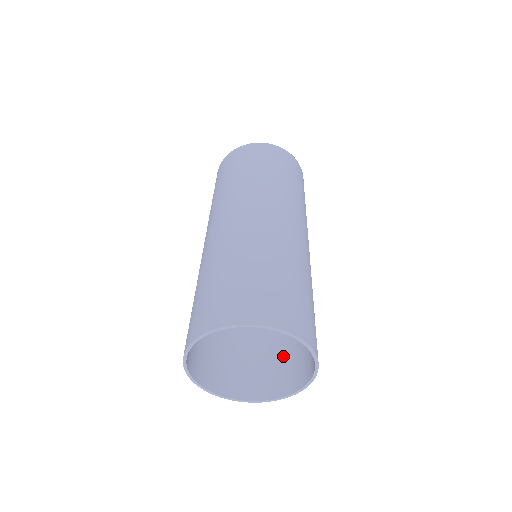
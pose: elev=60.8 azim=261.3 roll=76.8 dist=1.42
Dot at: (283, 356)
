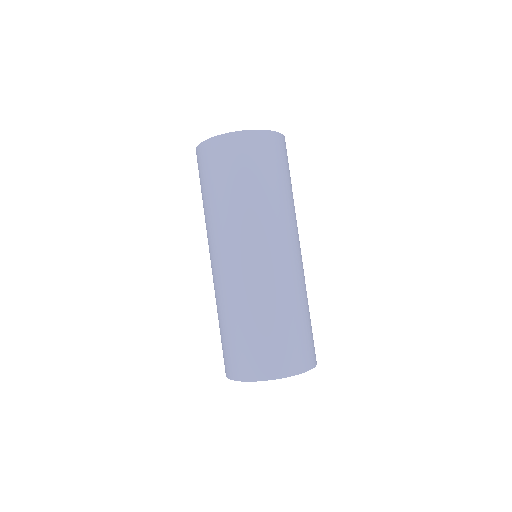
Dot at: occluded
